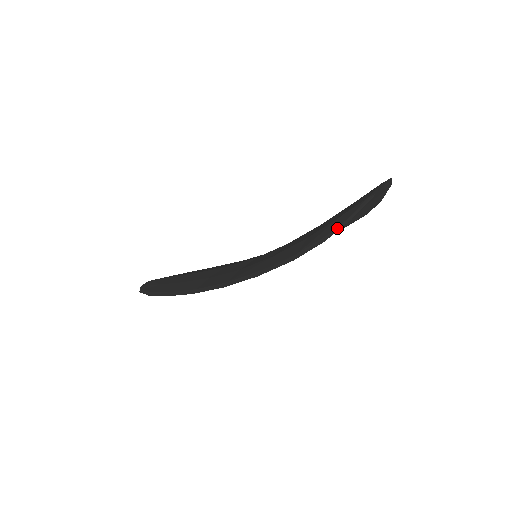
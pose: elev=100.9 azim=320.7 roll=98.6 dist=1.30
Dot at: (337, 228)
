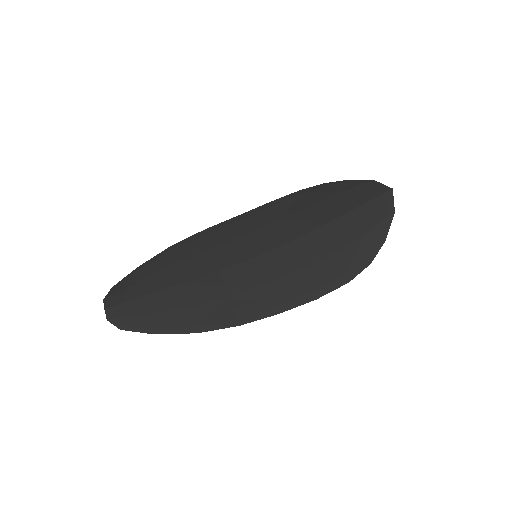
Dot at: (376, 250)
